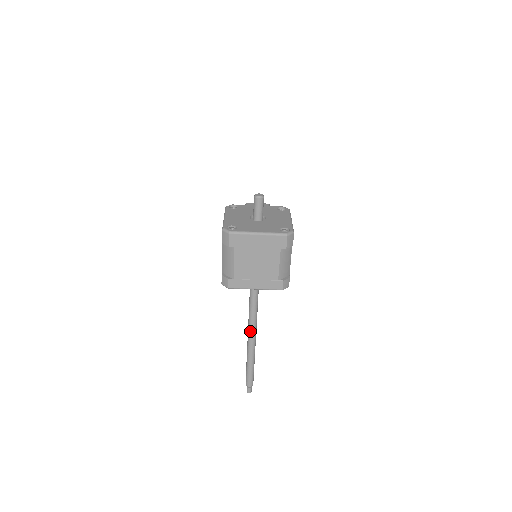
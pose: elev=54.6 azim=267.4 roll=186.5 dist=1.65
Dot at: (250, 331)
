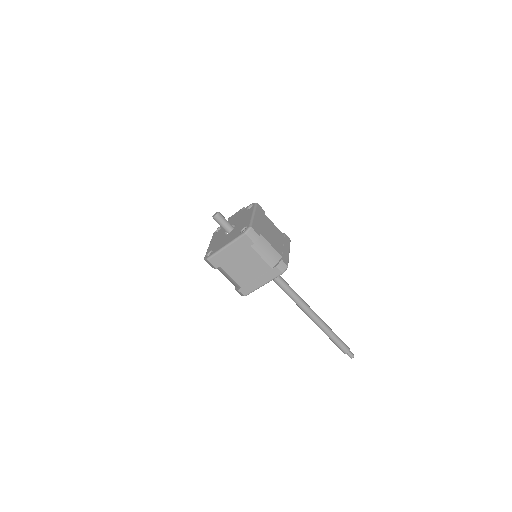
Dot at: (305, 312)
